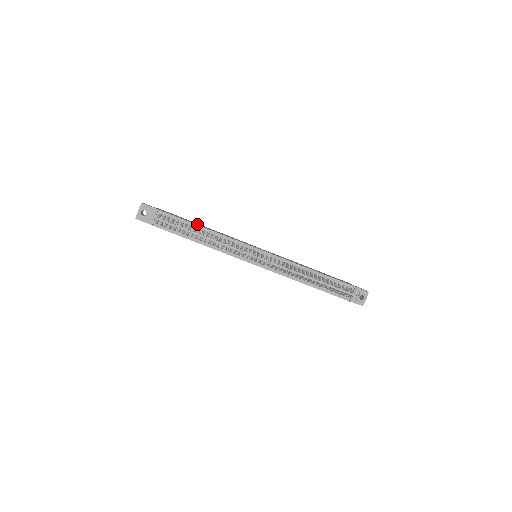
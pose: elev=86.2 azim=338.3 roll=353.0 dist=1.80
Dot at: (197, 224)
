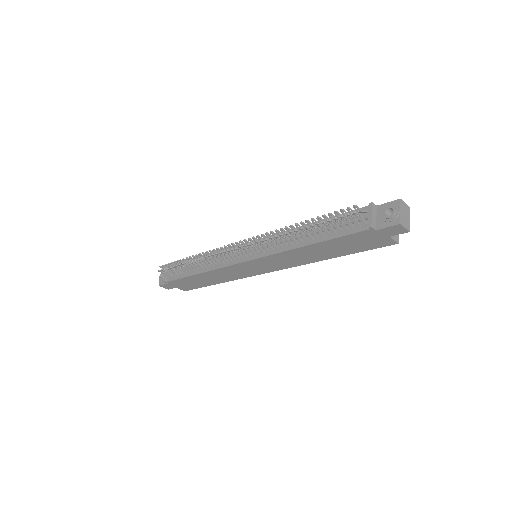
Dot at: occluded
